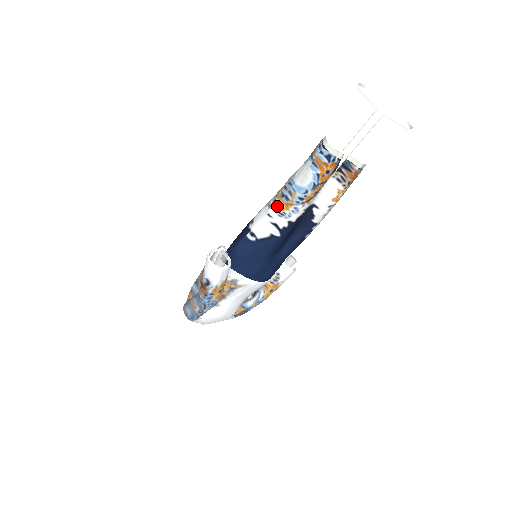
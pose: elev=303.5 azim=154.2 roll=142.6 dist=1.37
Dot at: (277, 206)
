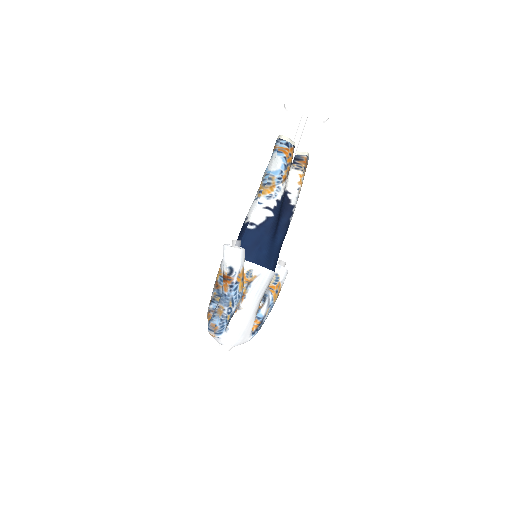
Dot at: (263, 193)
